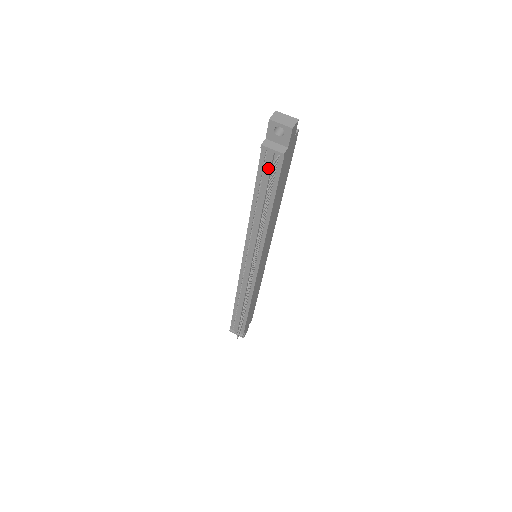
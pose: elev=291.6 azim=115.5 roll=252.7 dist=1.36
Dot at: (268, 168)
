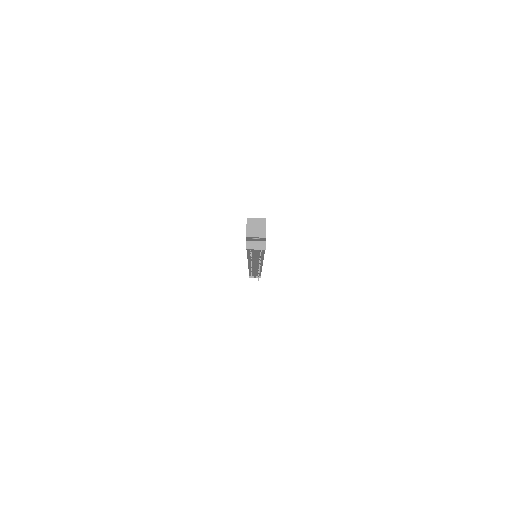
Dot at: (255, 252)
